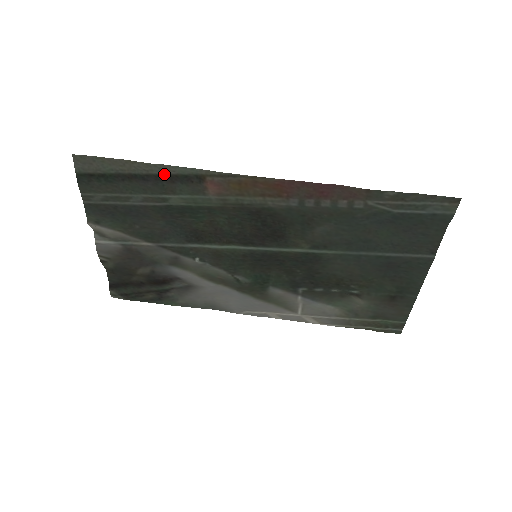
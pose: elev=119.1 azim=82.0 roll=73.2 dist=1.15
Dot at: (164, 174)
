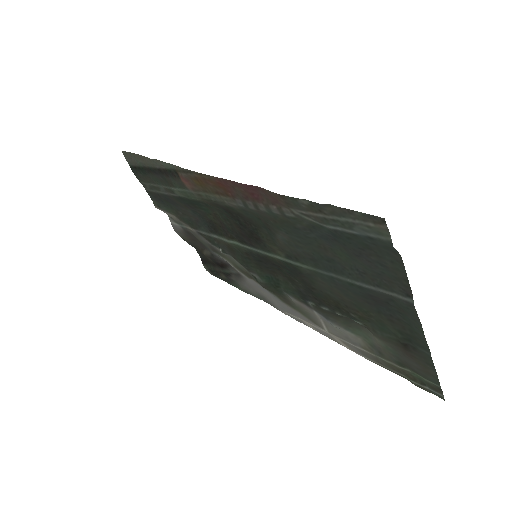
Dot at: (160, 168)
